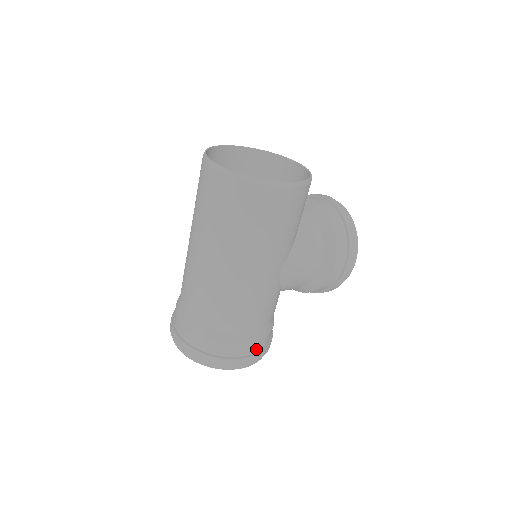
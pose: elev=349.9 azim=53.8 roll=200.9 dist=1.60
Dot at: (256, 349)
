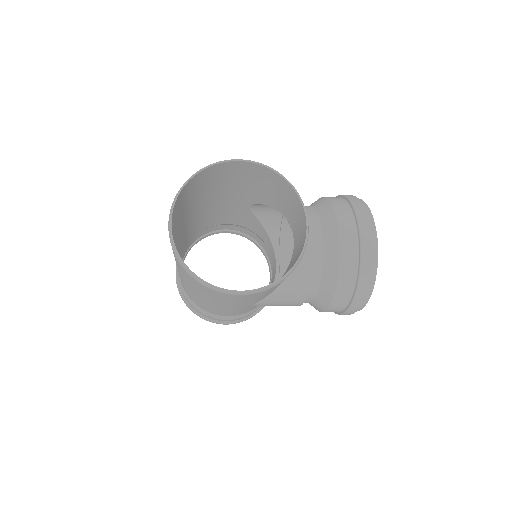
Dot at: (235, 320)
